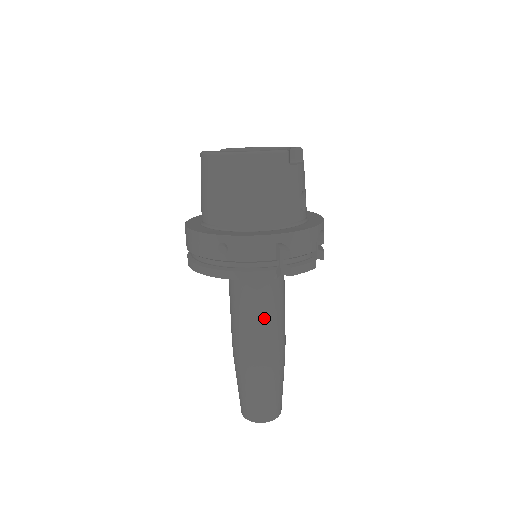
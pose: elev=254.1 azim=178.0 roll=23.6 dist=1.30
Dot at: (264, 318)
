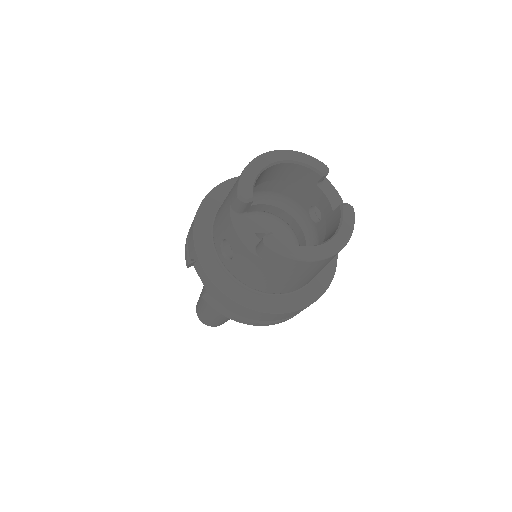
Dot at: occluded
